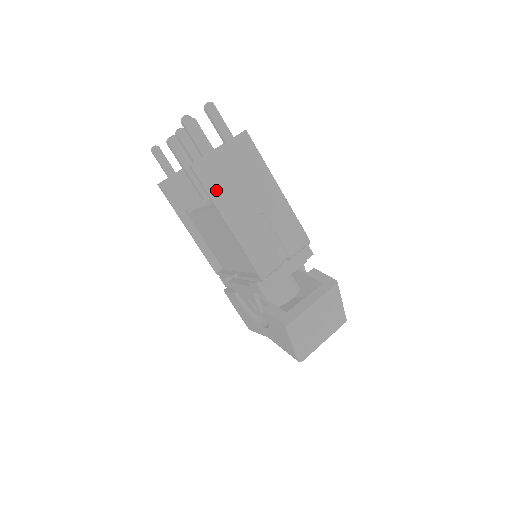
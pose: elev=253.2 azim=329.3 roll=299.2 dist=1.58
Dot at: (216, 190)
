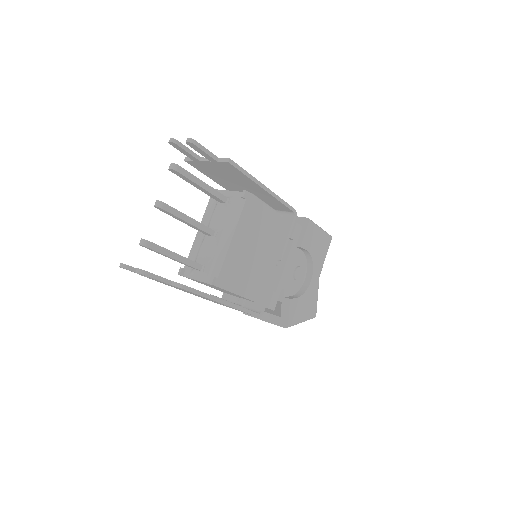
Dot at: occluded
